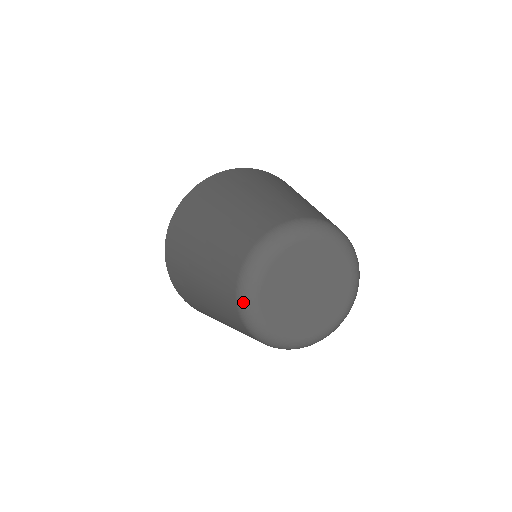
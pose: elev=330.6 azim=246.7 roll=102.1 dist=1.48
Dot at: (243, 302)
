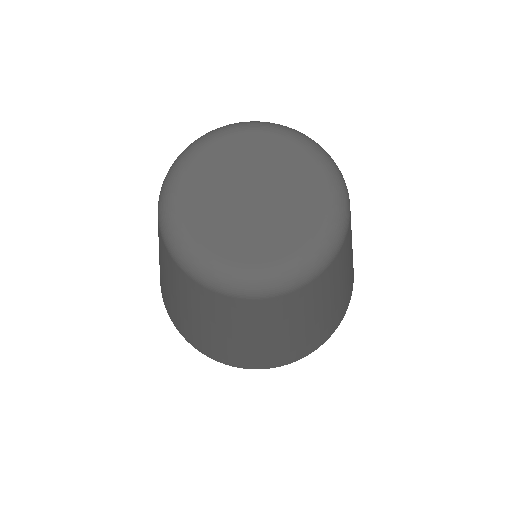
Dot at: (161, 199)
